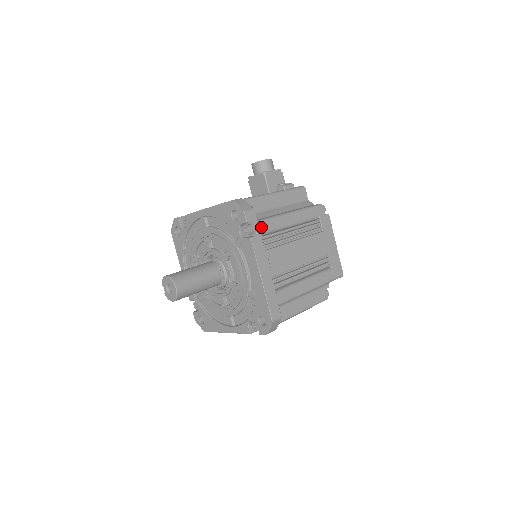
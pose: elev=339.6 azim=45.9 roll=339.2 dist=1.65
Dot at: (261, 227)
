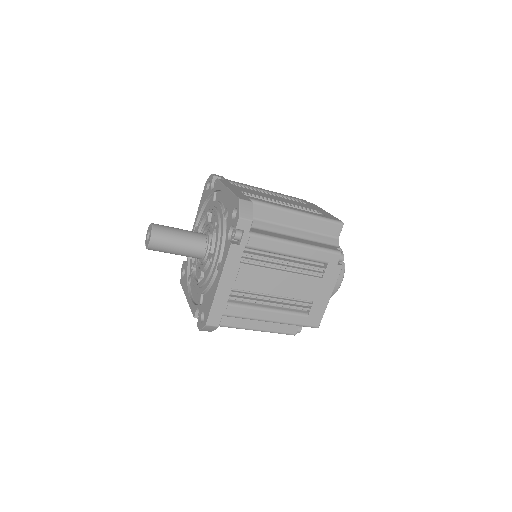
Dot at: (229, 181)
